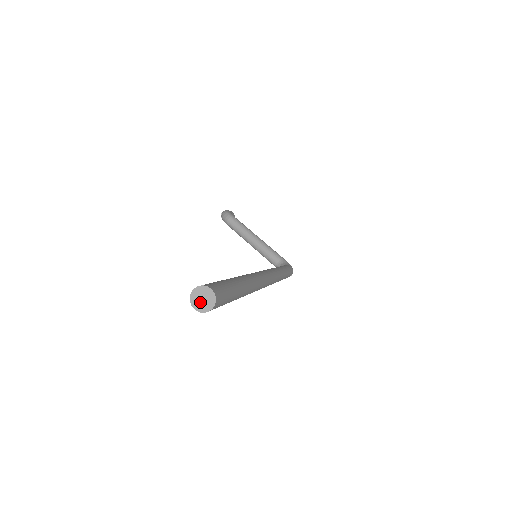
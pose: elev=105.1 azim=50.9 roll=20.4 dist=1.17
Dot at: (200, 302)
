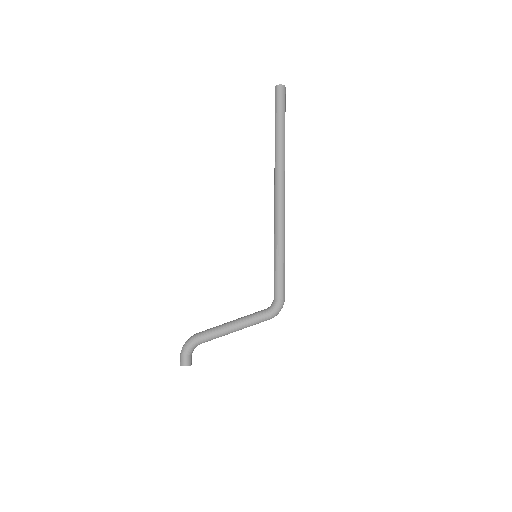
Dot at: (280, 86)
